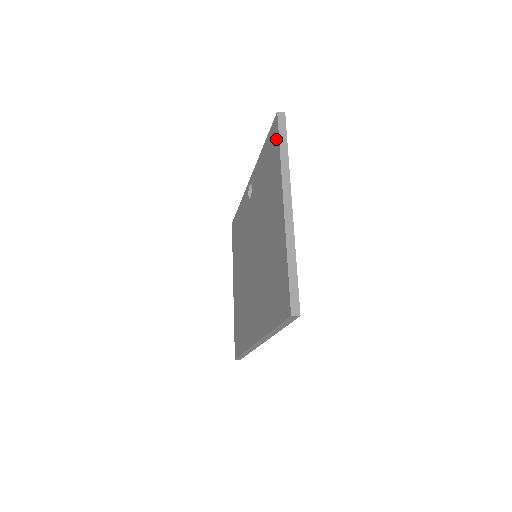
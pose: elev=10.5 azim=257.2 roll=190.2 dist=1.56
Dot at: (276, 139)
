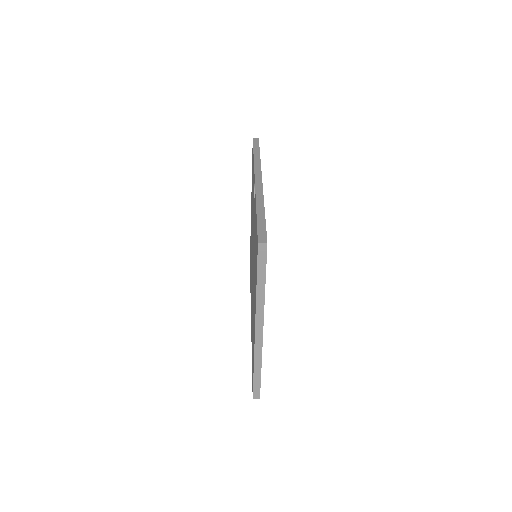
Dot at: occluded
